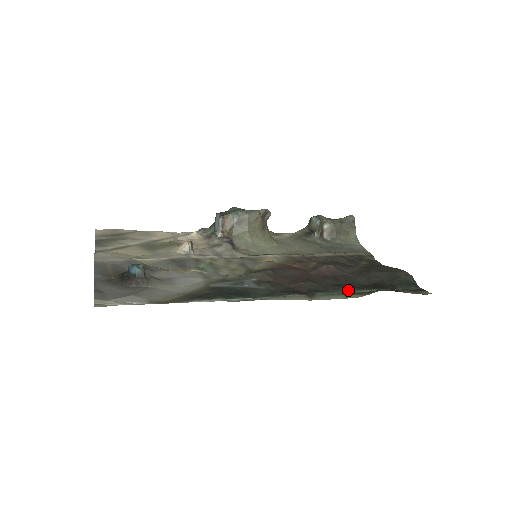
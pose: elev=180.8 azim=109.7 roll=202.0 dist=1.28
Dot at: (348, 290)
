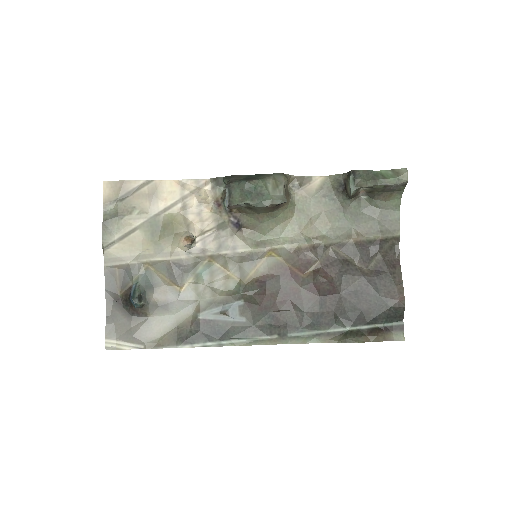
Dot at: (322, 328)
